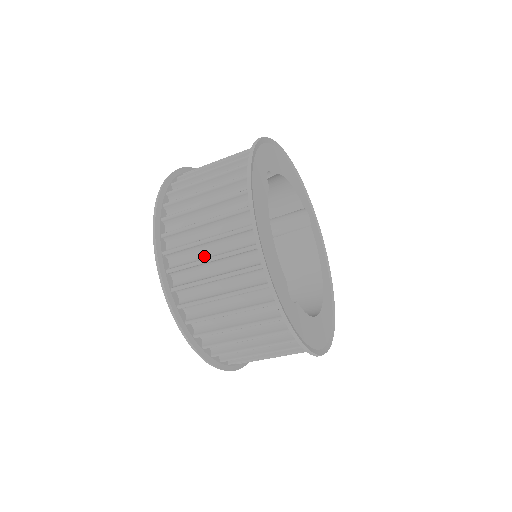
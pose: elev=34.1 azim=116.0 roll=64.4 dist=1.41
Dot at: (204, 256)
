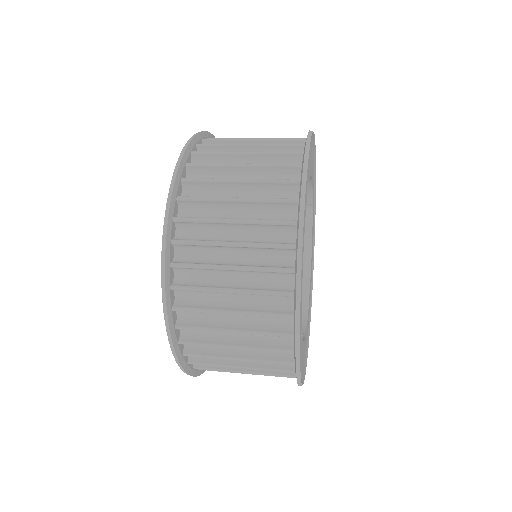
Dot at: (222, 281)
